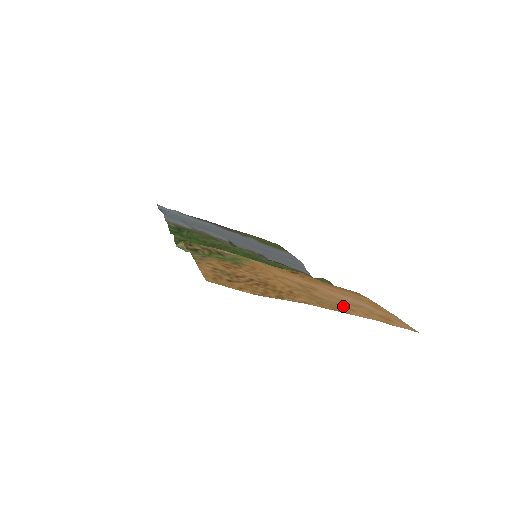
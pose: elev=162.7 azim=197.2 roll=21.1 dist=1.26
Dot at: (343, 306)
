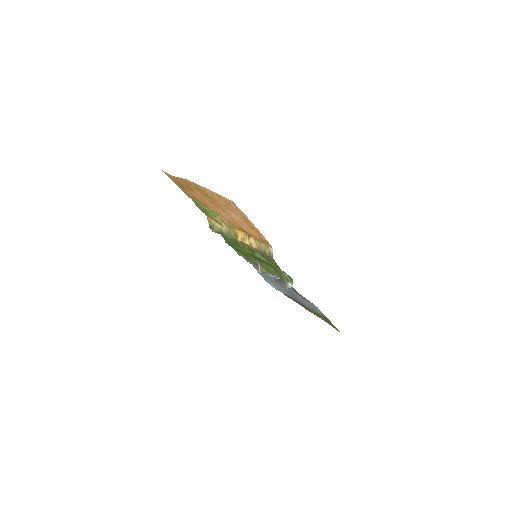
Dot at: (213, 197)
